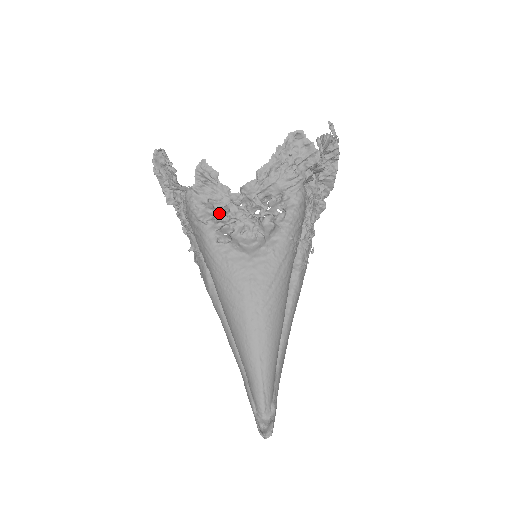
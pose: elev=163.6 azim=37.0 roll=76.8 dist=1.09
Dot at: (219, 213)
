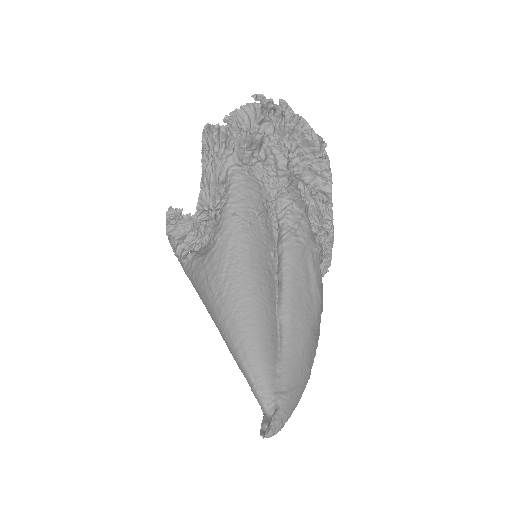
Dot at: (184, 239)
